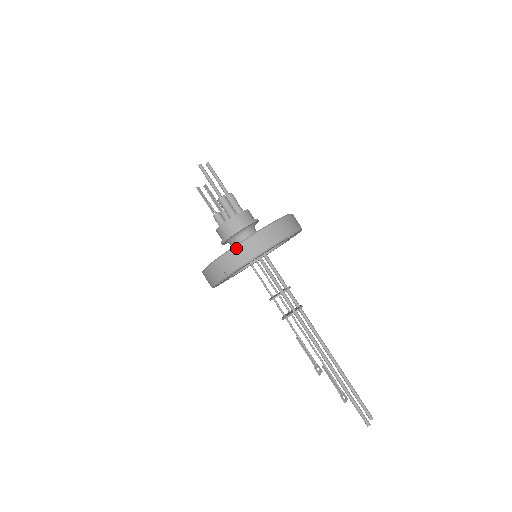
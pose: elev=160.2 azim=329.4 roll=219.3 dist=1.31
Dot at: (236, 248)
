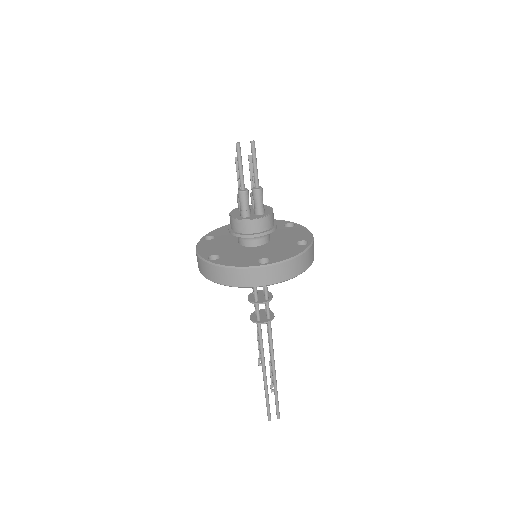
Dot at: (203, 262)
